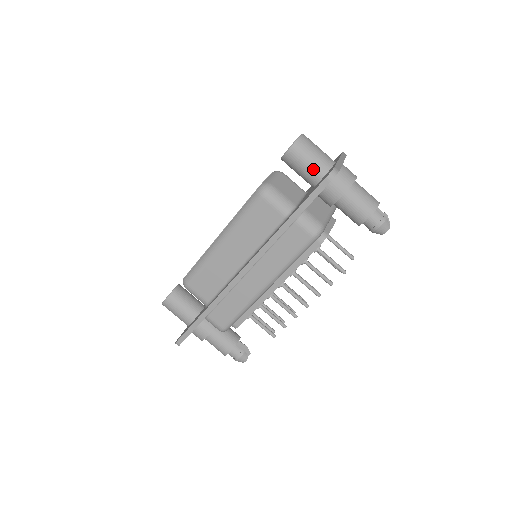
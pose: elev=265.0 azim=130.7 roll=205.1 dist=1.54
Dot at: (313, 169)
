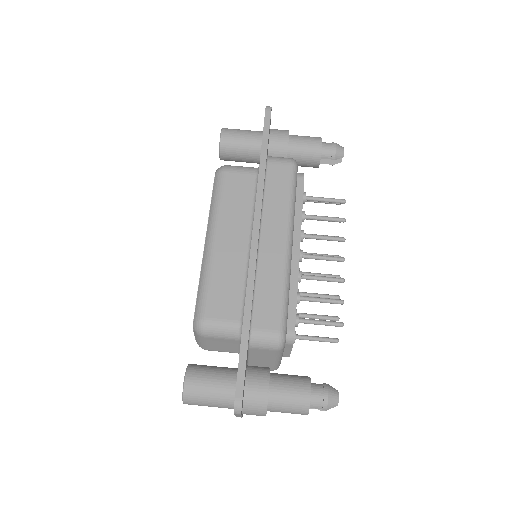
Dot at: (251, 136)
